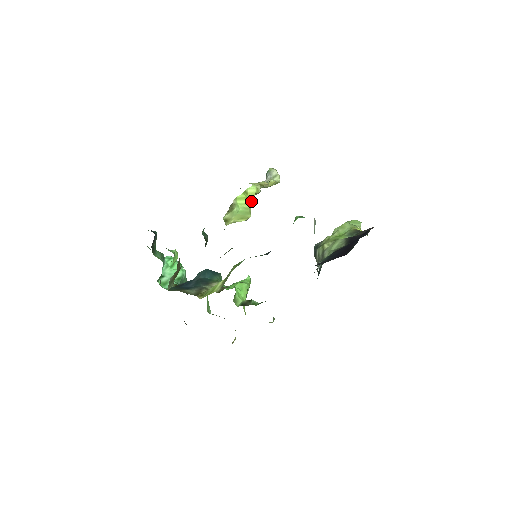
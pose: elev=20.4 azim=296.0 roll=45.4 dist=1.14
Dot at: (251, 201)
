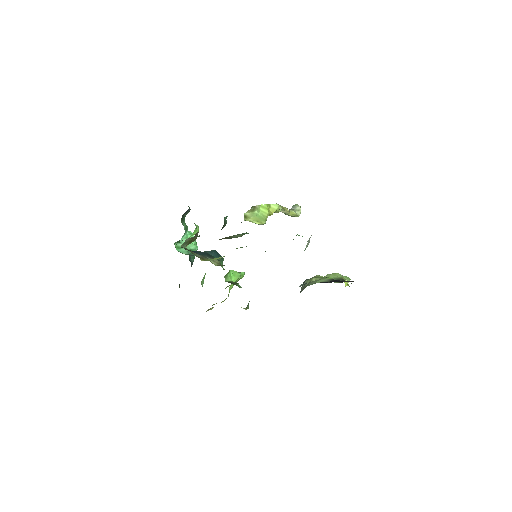
Dot at: (270, 213)
